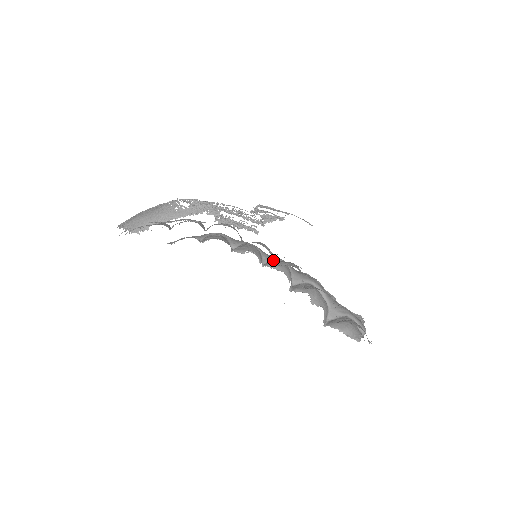
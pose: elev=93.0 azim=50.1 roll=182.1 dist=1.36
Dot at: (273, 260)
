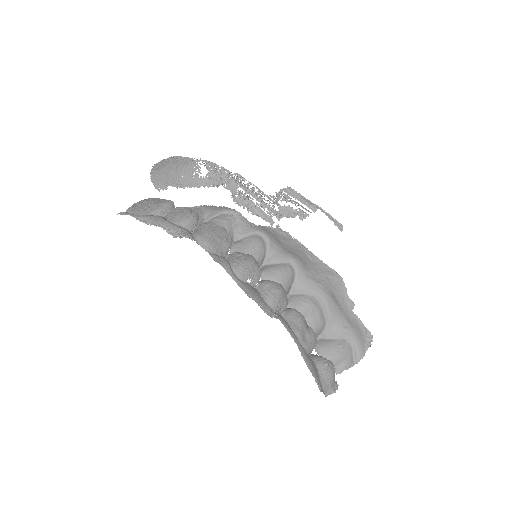
Dot at: (277, 262)
